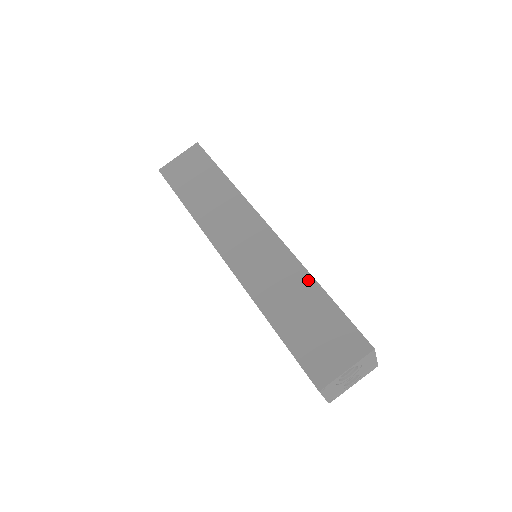
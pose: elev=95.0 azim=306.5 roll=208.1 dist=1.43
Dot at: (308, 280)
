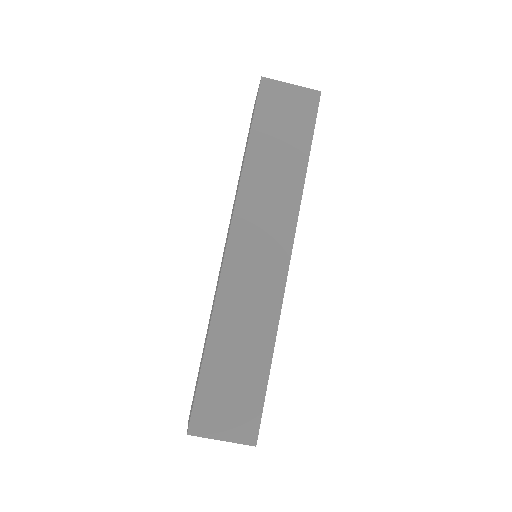
Dot at: (269, 341)
